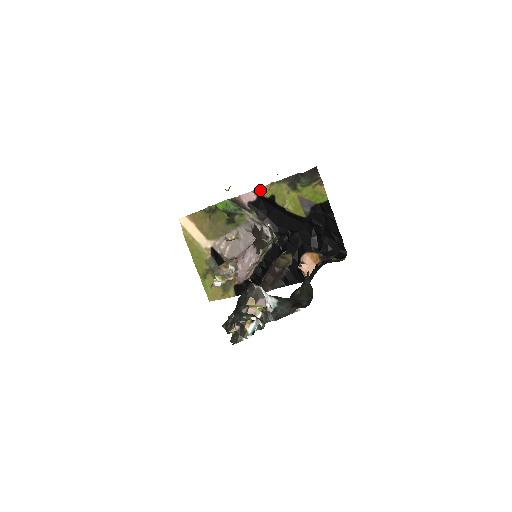
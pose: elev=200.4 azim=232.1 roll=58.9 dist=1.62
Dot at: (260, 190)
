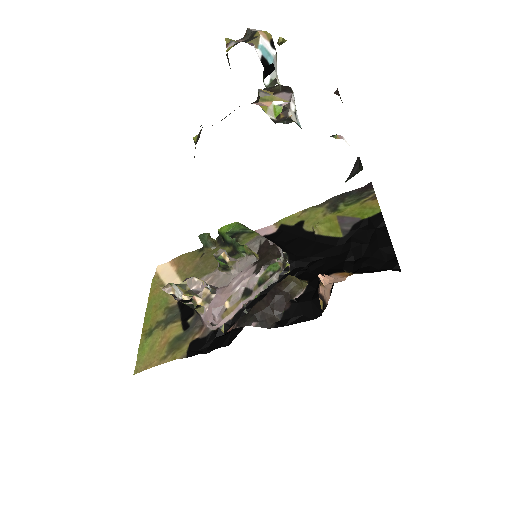
Dot at: (286, 219)
